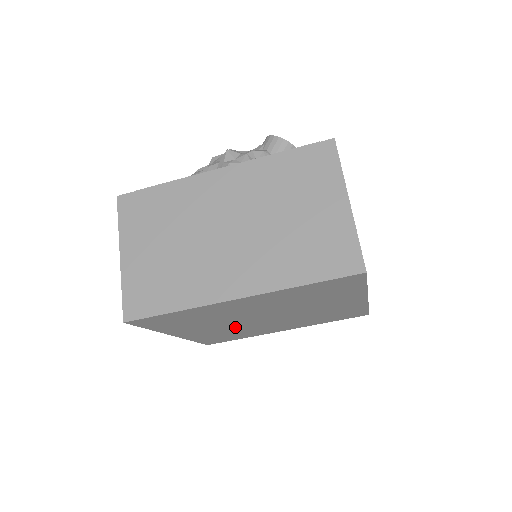
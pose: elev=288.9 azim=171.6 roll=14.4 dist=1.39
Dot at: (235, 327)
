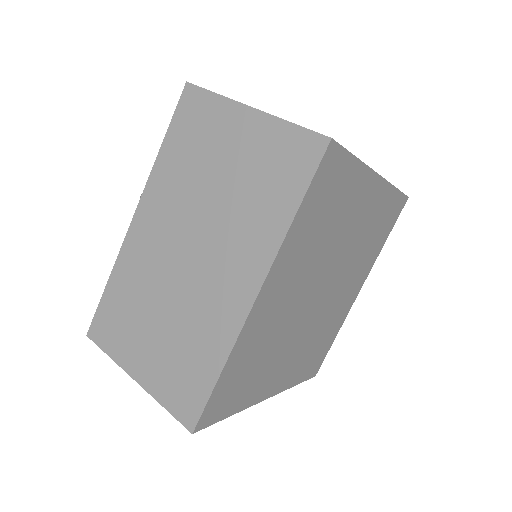
Dot at: (289, 315)
